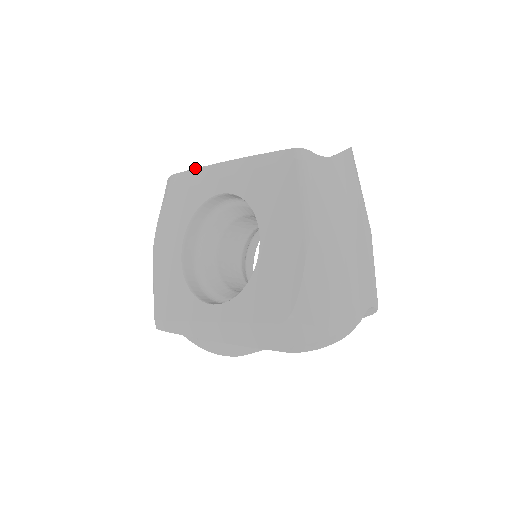
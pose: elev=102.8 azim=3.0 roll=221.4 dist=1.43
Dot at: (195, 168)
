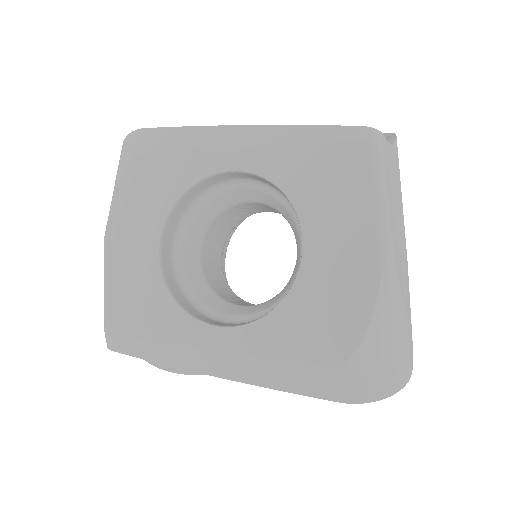
Dot at: (183, 126)
